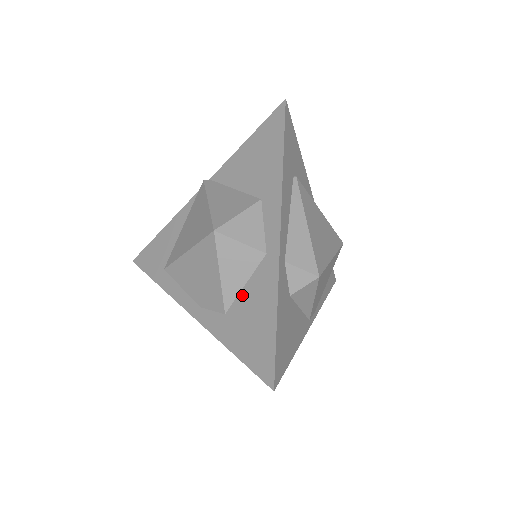
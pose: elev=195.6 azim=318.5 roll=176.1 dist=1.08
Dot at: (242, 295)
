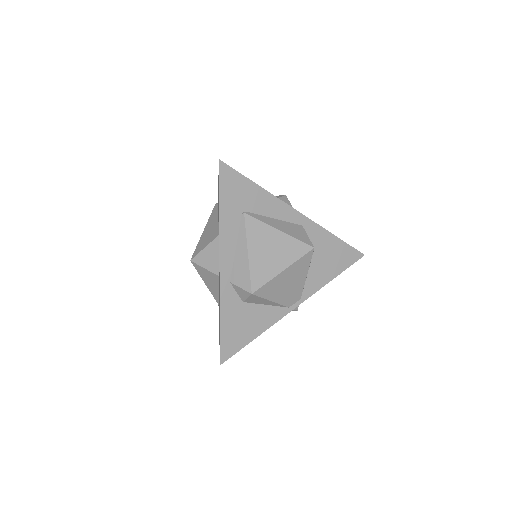
Dot at: occluded
